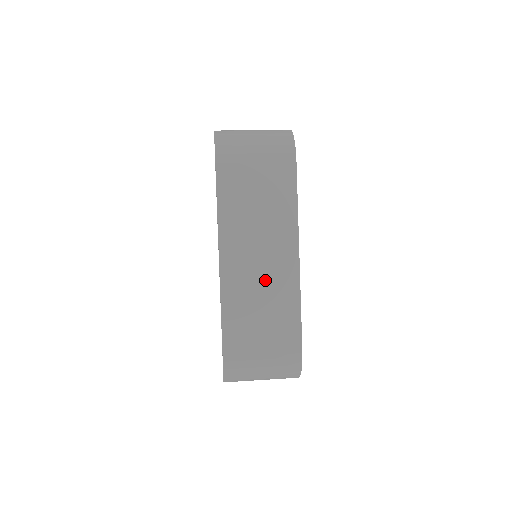
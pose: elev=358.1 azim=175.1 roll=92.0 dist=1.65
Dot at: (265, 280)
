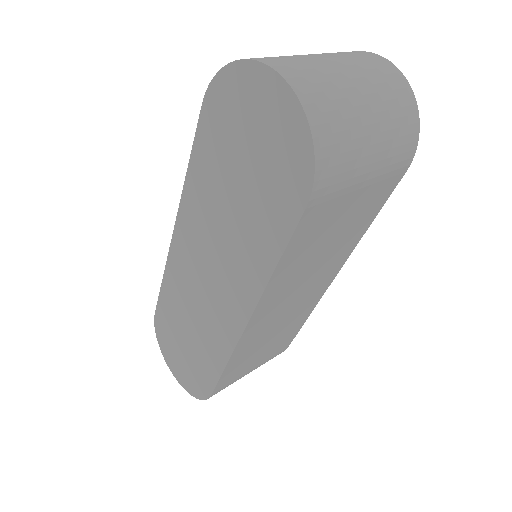
Dot at: (287, 317)
